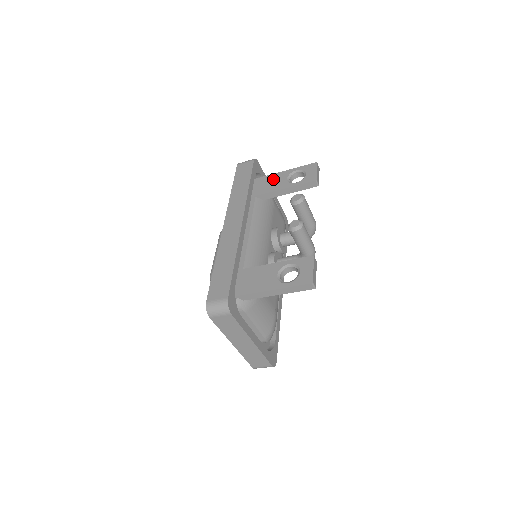
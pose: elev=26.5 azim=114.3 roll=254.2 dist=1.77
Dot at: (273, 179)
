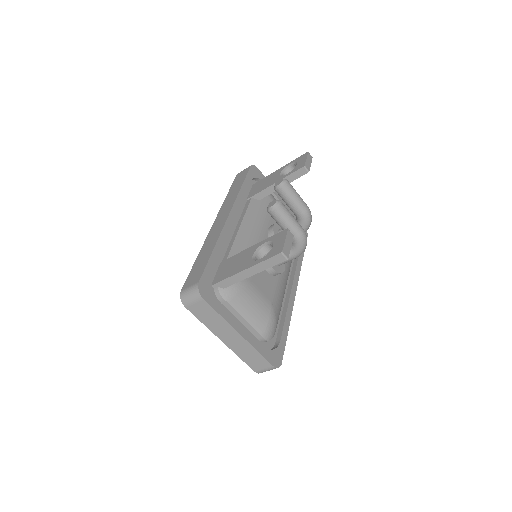
Dot at: (268, 178)
